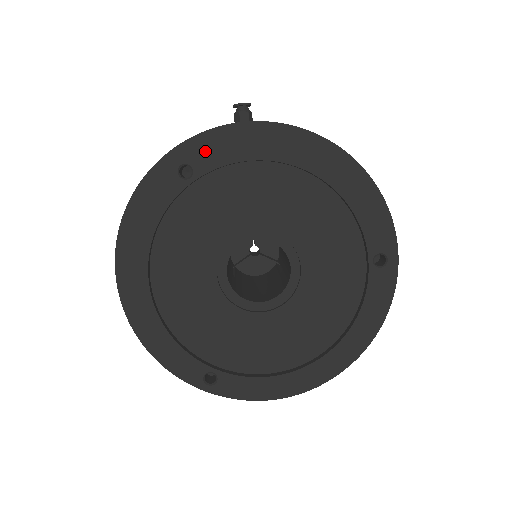
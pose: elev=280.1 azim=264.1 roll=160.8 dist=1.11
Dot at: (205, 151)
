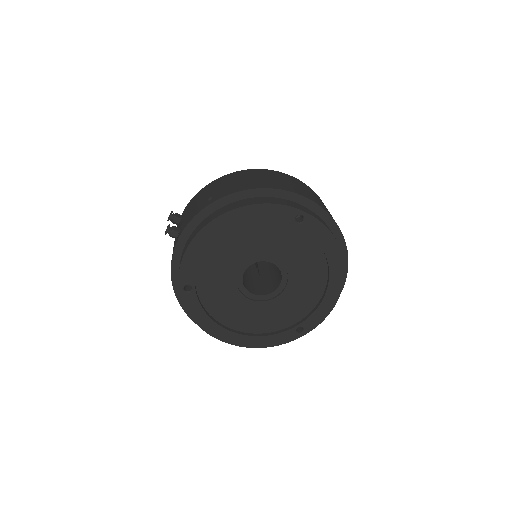
Dot at: (183, 275)
